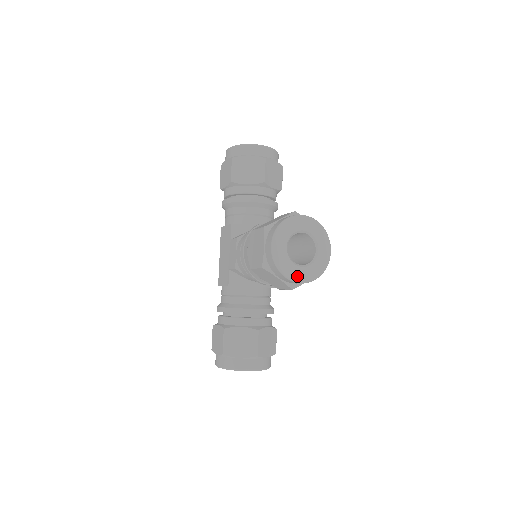
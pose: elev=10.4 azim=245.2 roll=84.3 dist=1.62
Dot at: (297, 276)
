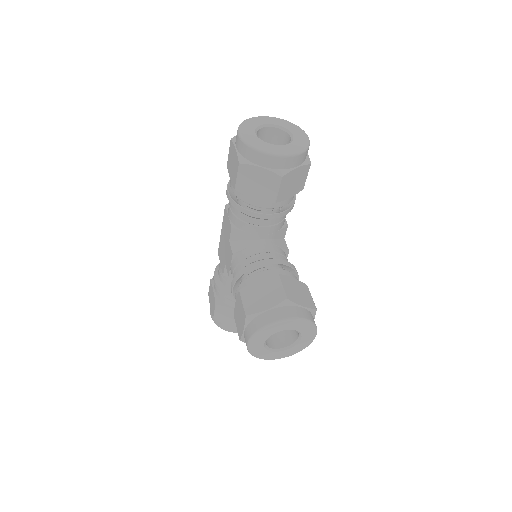
Dot at: (272, 357)
